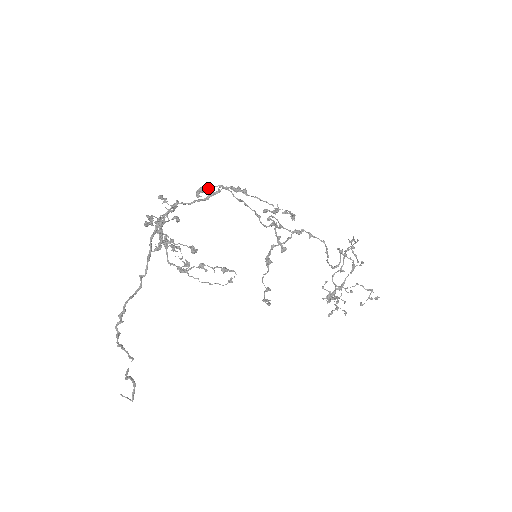
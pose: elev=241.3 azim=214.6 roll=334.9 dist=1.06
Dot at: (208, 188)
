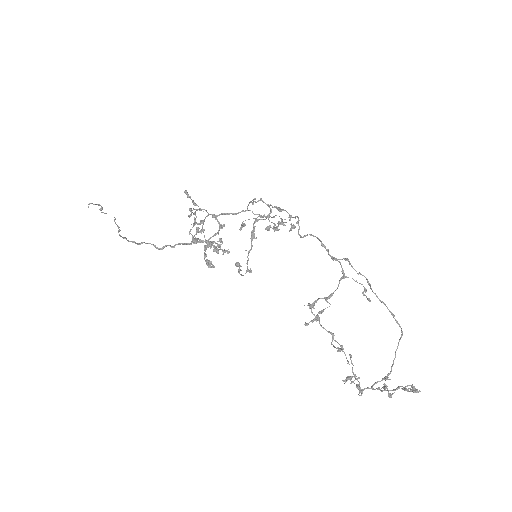
Dot at: occluded
